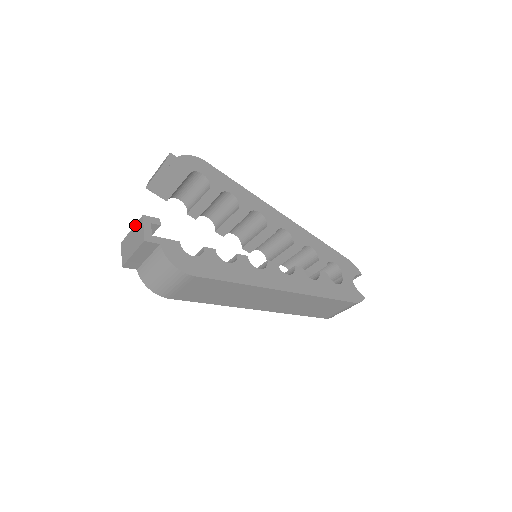
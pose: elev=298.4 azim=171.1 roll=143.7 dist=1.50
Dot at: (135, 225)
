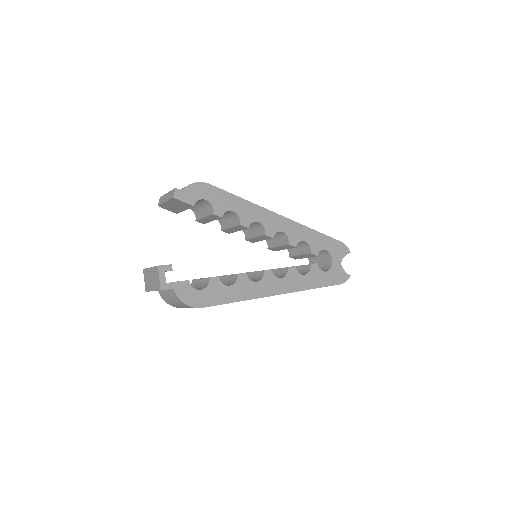
Dot at: (152, 268)
